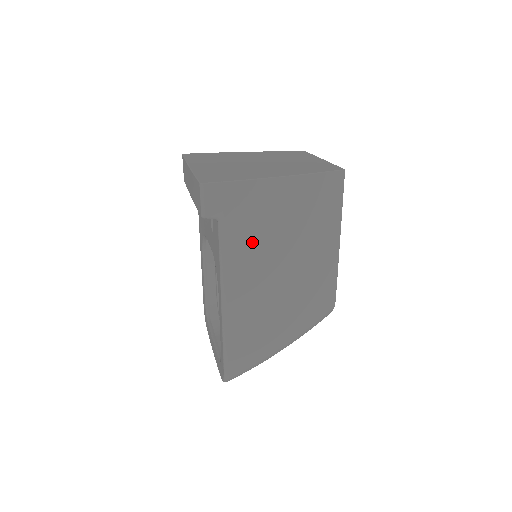
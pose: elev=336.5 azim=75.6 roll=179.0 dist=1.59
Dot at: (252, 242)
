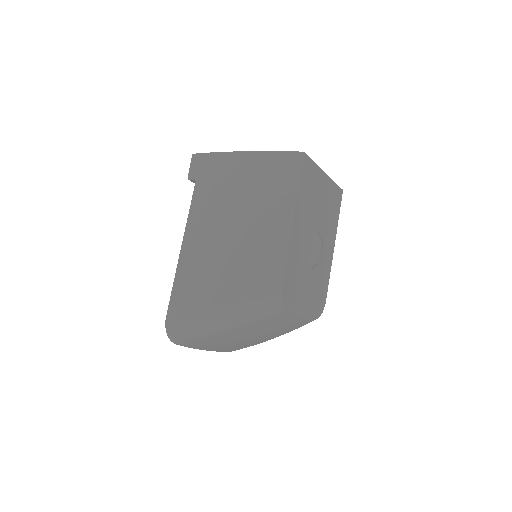
Dot at: (212, 200)
